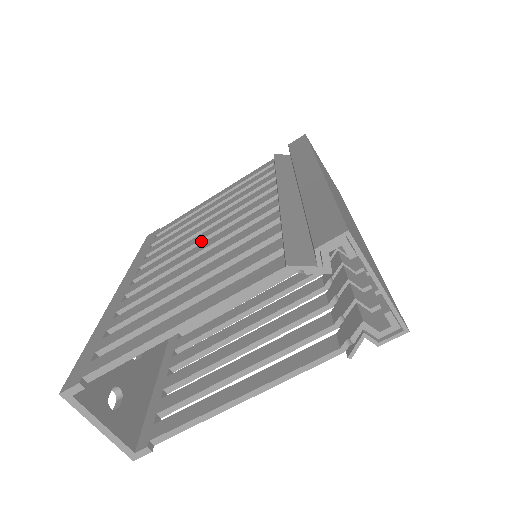
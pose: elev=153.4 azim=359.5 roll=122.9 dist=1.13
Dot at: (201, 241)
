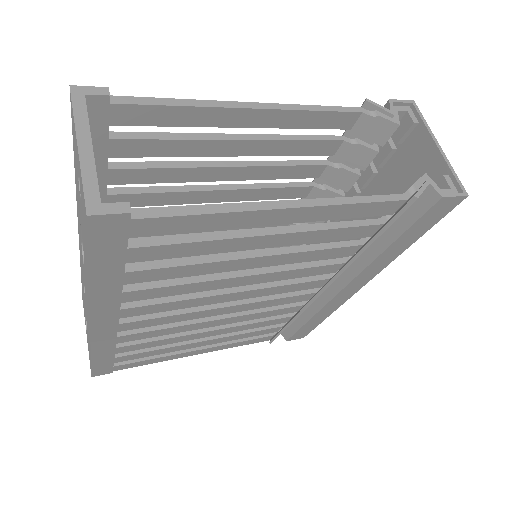
Dot at: occluded
